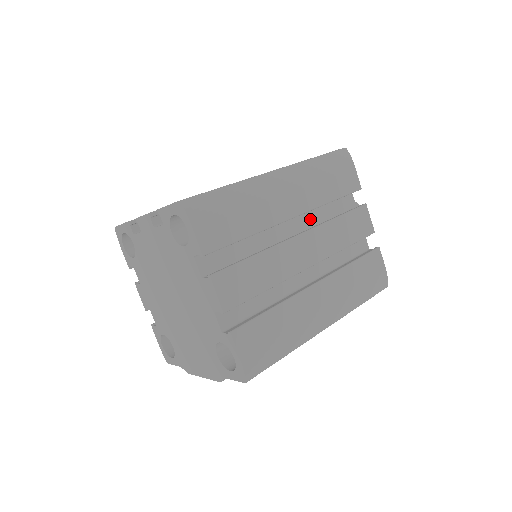
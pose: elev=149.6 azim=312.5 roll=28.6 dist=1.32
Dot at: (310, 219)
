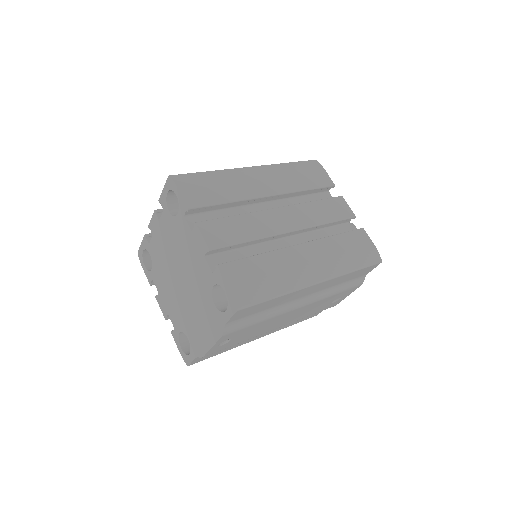
Dot at: occluded
